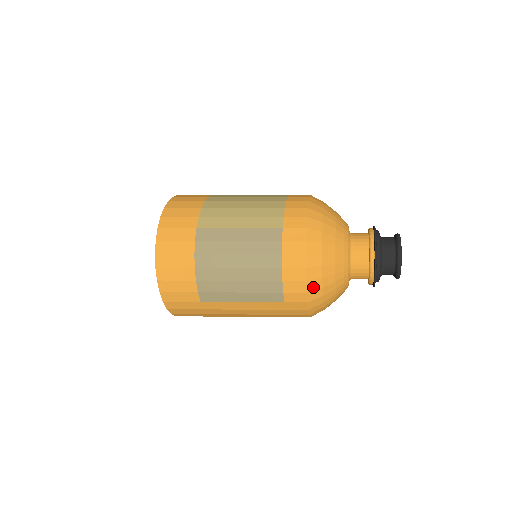
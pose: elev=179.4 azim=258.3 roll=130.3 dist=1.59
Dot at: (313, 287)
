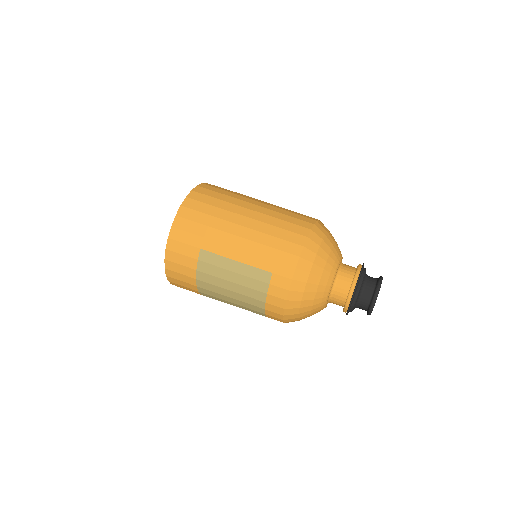
Dot at: occluded
